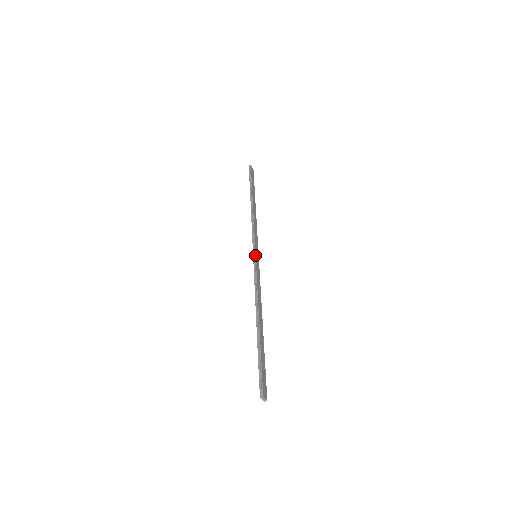
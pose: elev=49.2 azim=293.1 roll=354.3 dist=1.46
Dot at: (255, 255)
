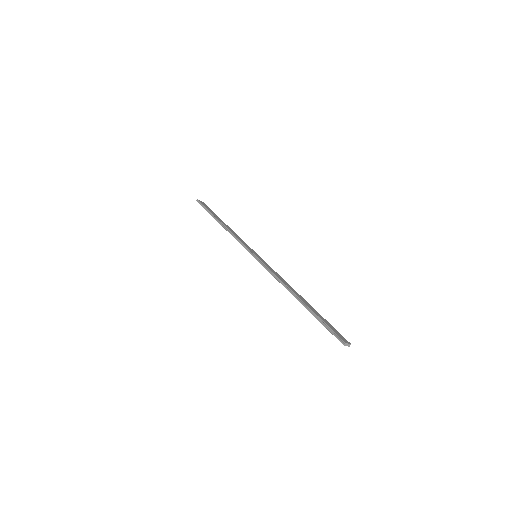
Dot at: (255, 255)
